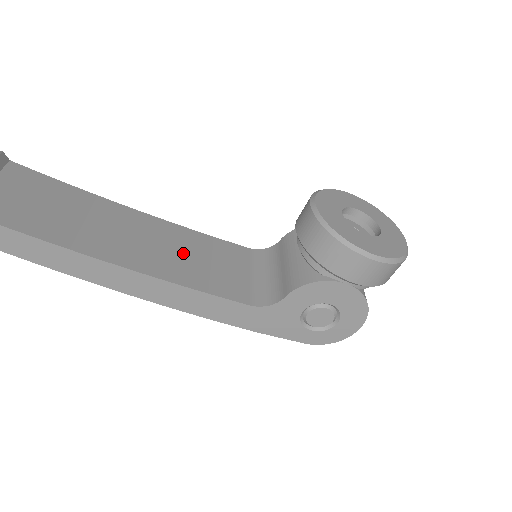
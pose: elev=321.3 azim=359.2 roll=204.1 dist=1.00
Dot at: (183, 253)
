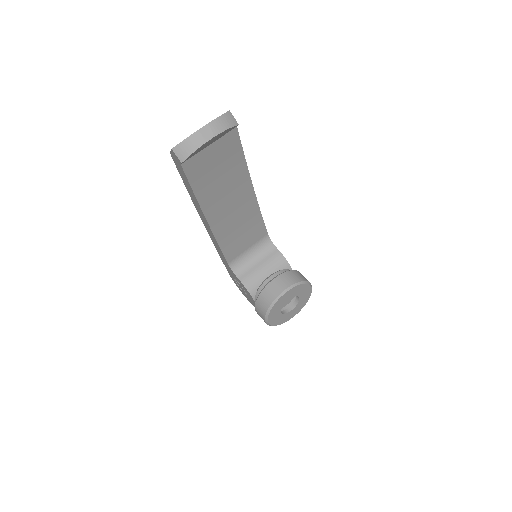
Dot at: (239, 224)
